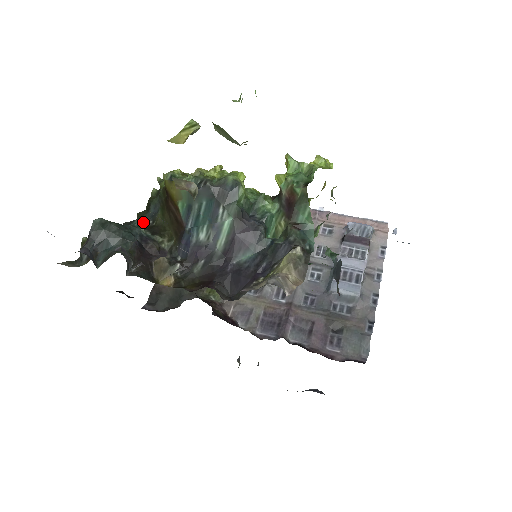
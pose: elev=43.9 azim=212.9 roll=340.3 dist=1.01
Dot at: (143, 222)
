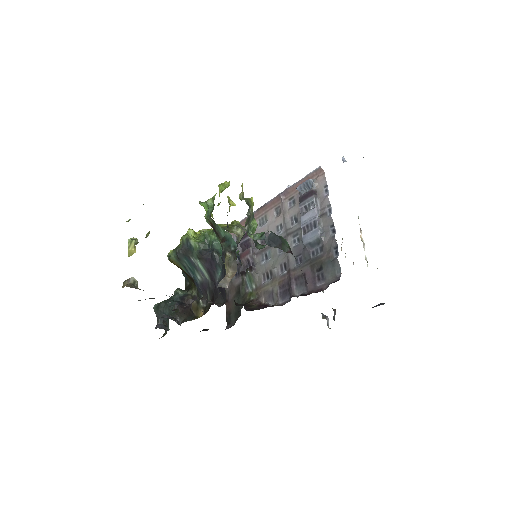
Dot at: (186, 286)
